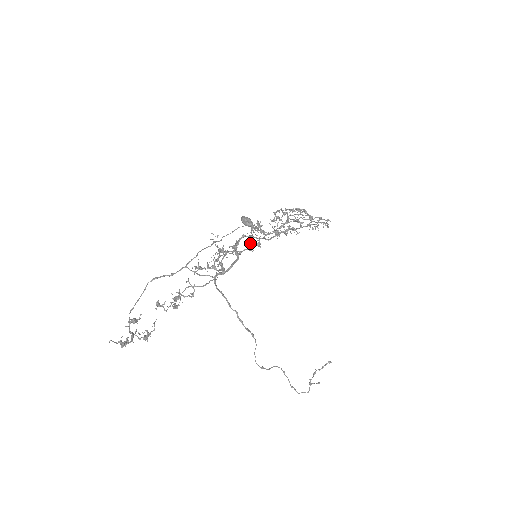
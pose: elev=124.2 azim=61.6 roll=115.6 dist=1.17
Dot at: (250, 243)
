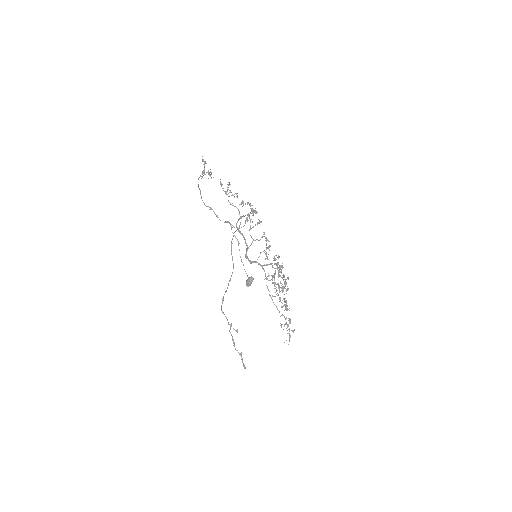
Dot at: (264, 233)
